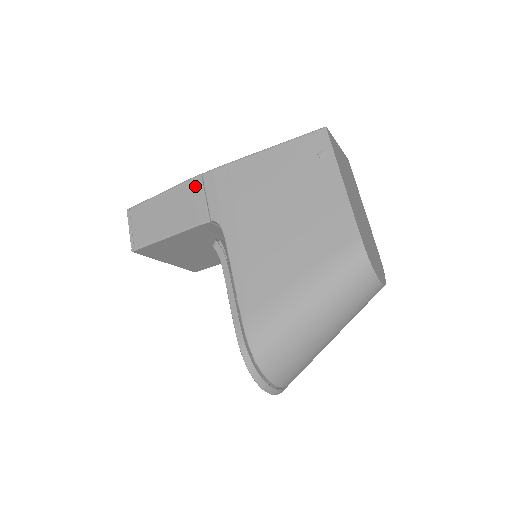
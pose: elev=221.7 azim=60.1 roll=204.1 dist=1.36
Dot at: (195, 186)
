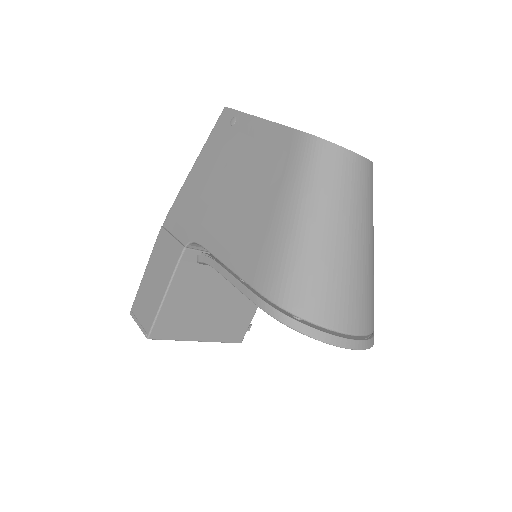
Dot at: (162, 238)
